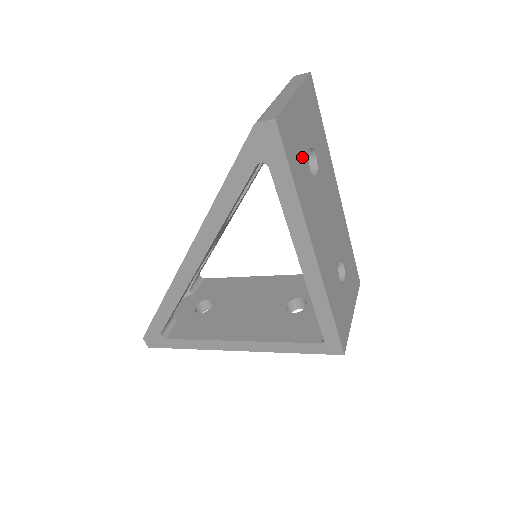
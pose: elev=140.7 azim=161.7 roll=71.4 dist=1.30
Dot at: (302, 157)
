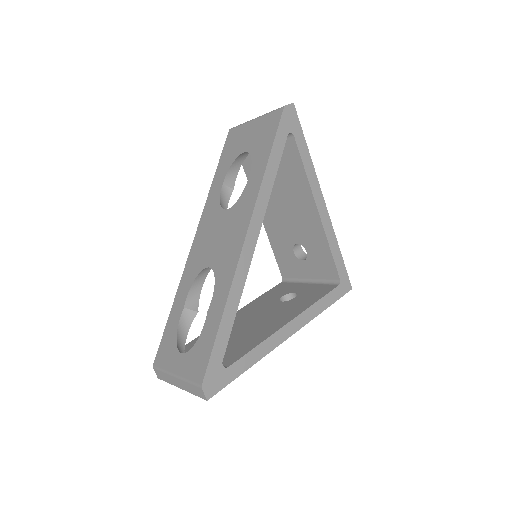
Dot at: occluded
